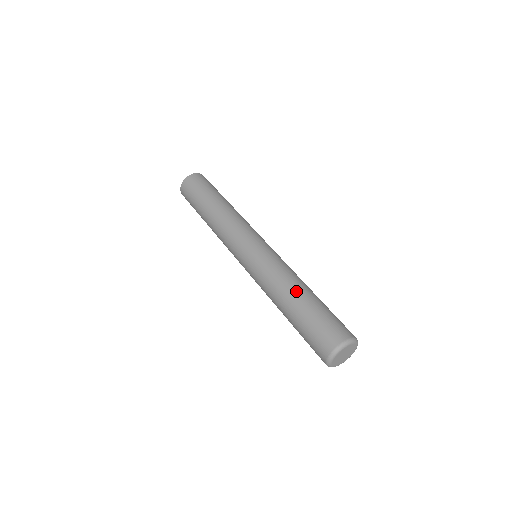
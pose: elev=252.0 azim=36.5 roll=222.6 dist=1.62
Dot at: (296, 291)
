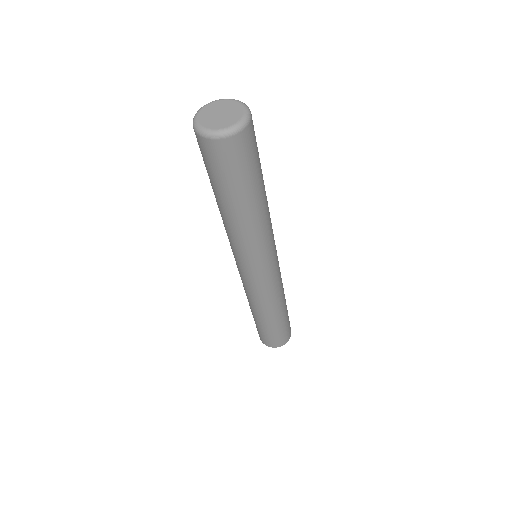
Dot at: occluded
